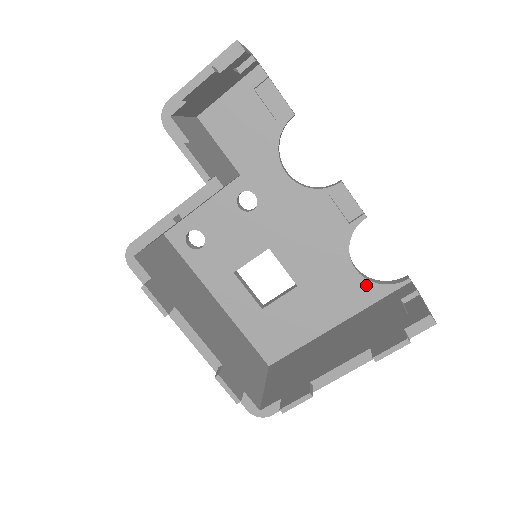
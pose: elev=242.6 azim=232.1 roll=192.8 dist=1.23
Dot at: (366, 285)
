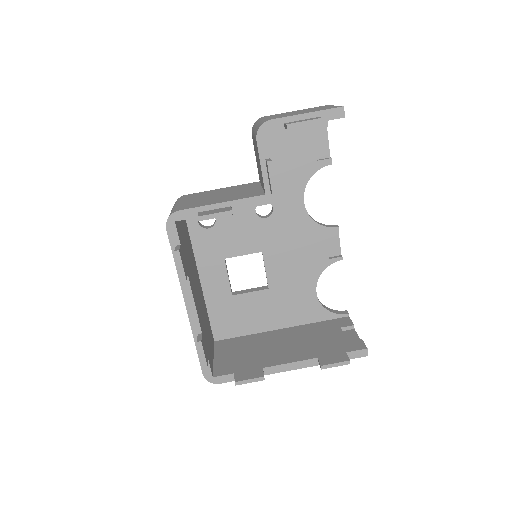
Dot at: (318, 307)
